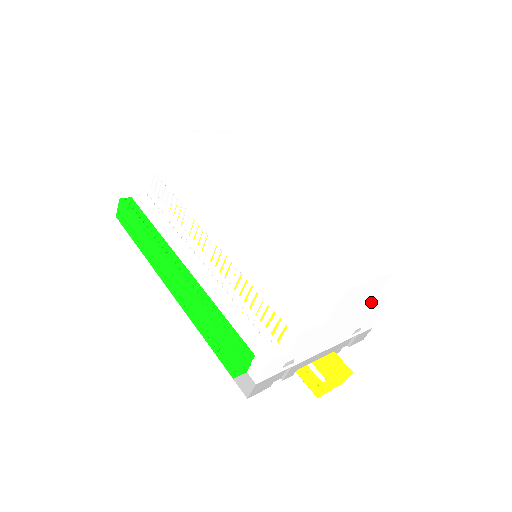
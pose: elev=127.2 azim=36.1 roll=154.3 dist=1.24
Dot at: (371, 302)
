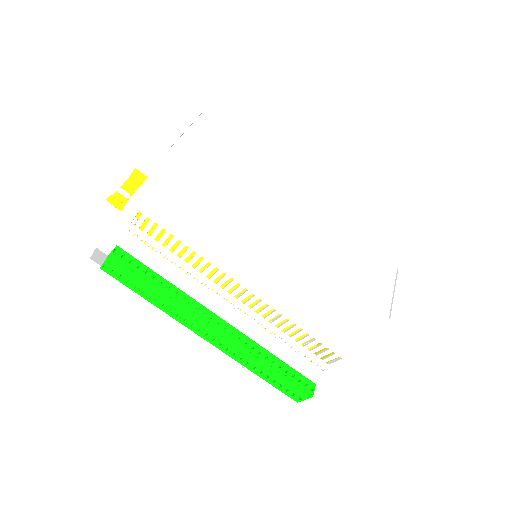
Dot at: occluded
